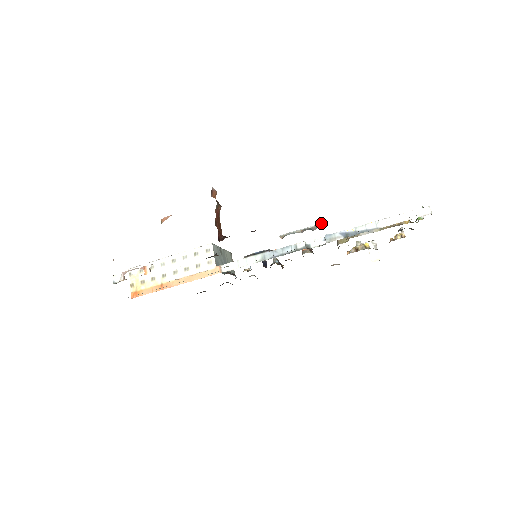
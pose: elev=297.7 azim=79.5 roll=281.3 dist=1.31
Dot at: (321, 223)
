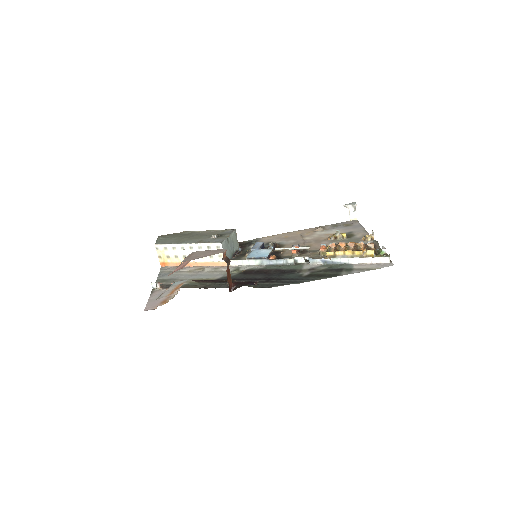
Dot at: (307, 247)
